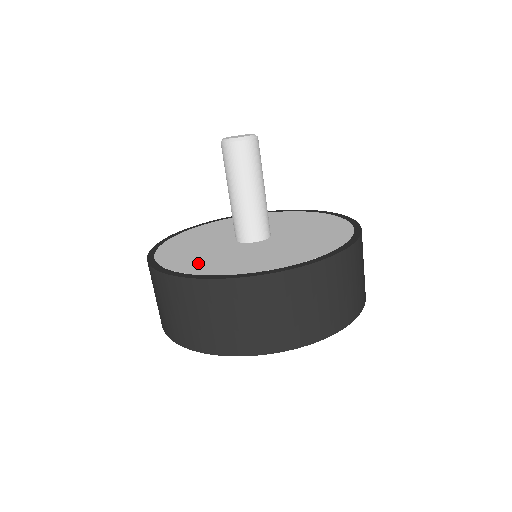
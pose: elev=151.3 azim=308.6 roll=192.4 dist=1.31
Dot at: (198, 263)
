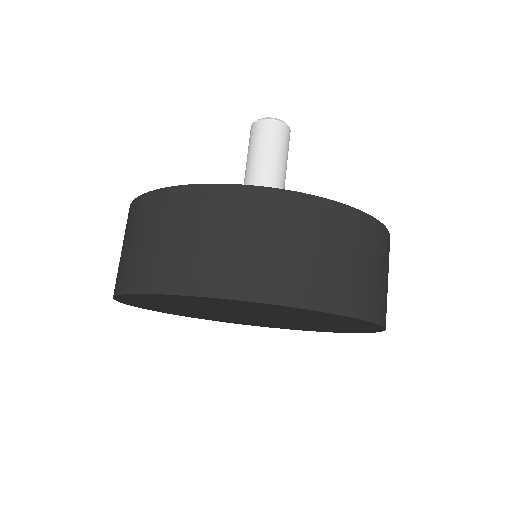
Dot at: occluded
